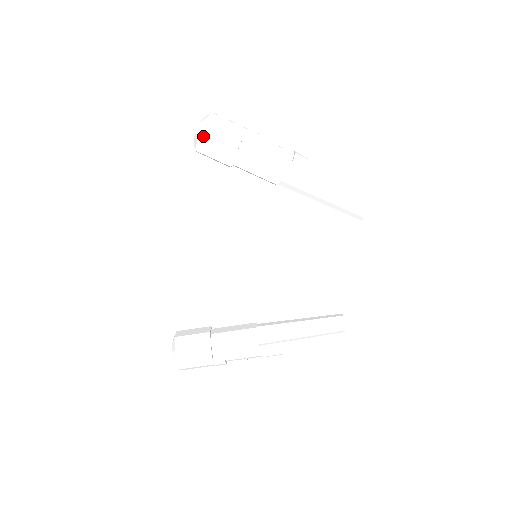
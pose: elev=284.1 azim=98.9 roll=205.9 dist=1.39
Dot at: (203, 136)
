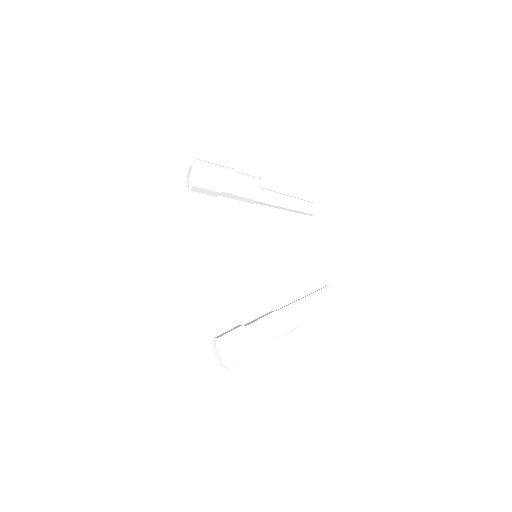
Dot at: (200, 171)
